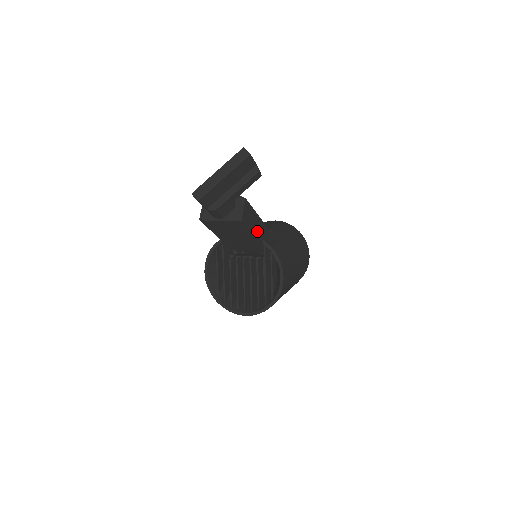
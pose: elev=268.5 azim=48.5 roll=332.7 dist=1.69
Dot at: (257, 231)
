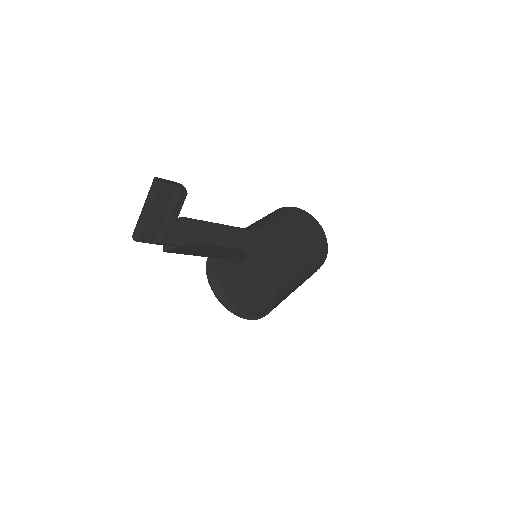
Dot at: (225, 240)
